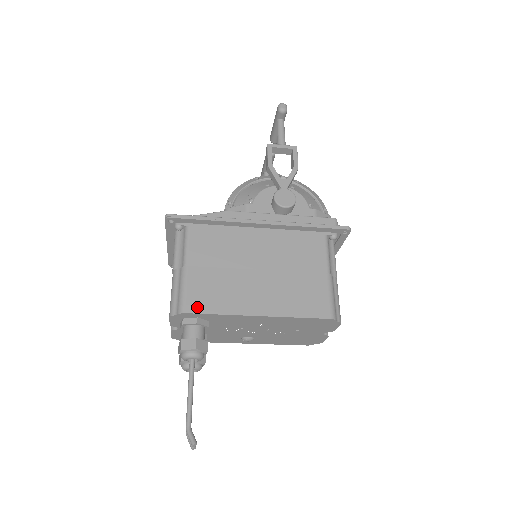
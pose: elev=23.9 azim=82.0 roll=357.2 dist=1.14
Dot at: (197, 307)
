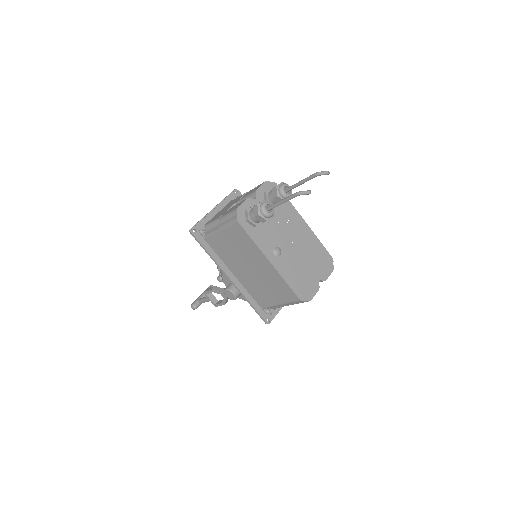
Dot at: occluded
